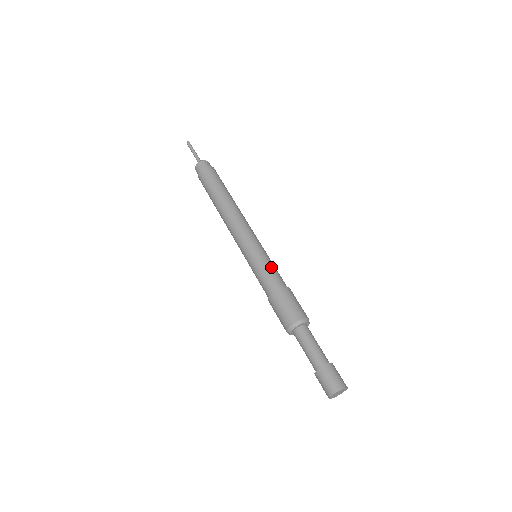
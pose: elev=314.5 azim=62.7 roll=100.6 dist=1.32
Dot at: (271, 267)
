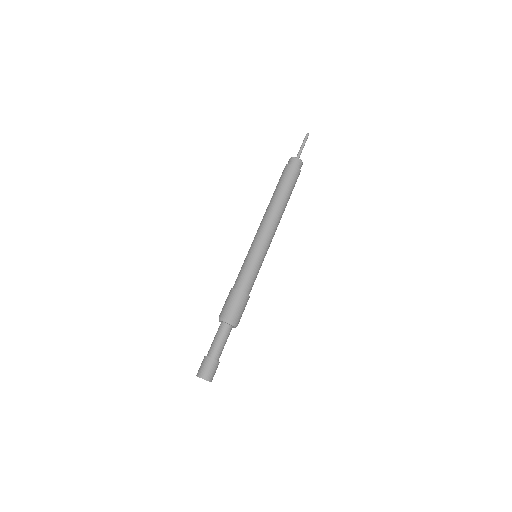
Dot at: (253, 273)
